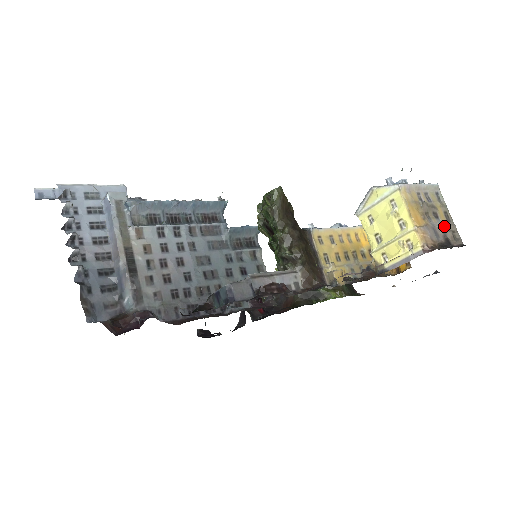
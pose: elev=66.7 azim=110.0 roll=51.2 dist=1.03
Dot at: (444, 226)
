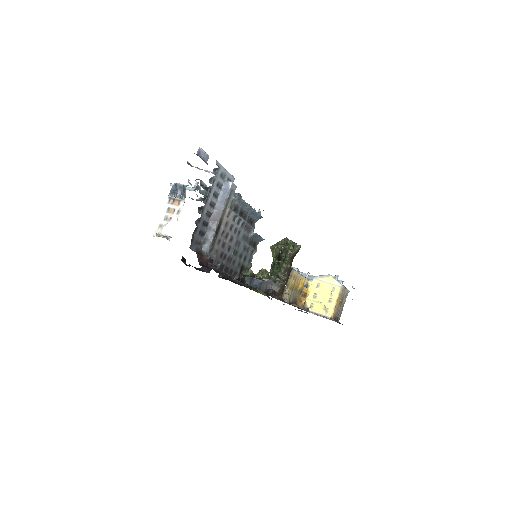
Dot at: (340, 311)
